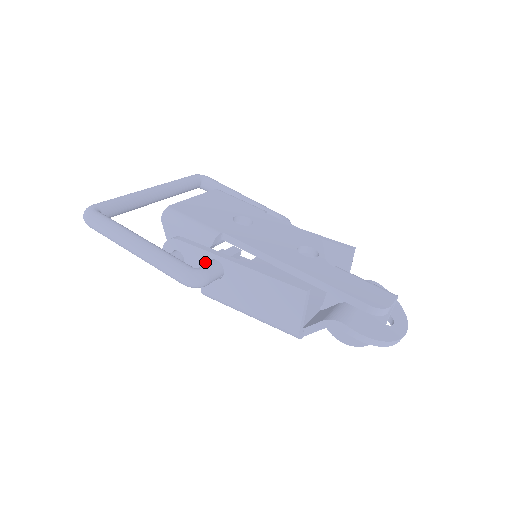
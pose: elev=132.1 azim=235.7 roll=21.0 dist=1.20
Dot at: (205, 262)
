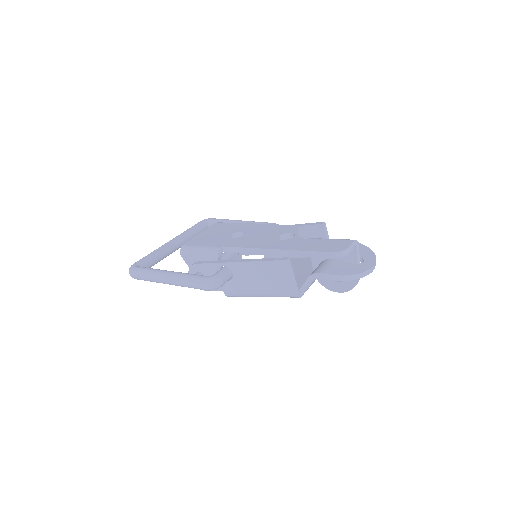
Dot at: occluded
